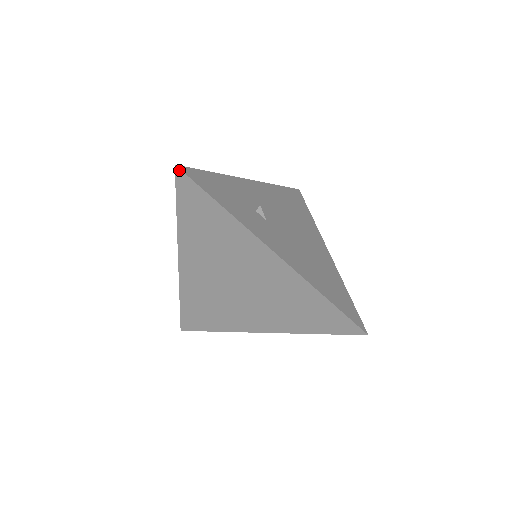
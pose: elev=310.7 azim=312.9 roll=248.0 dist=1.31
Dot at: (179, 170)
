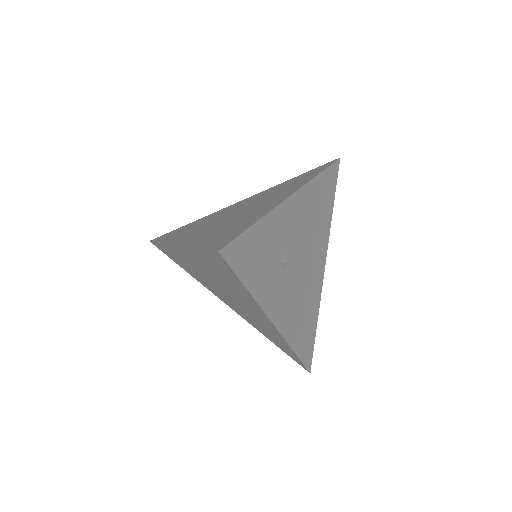
Dot at: (220, 255)
